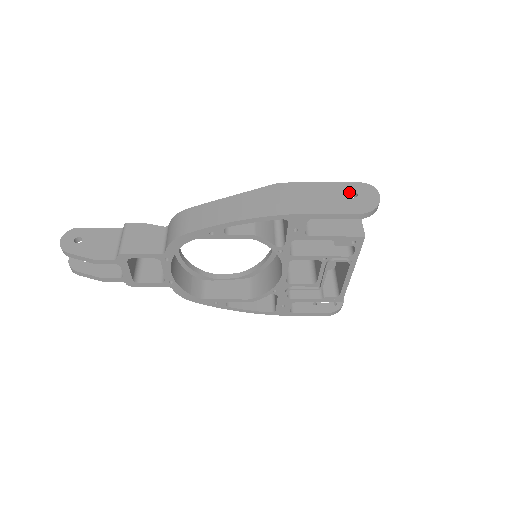
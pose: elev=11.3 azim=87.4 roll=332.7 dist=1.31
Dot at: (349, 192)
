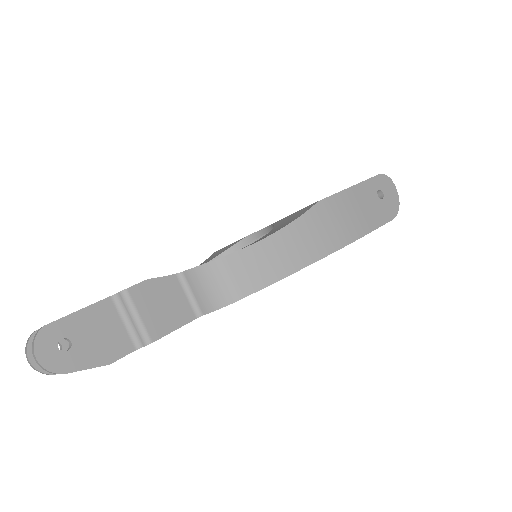
Dot at: occluded
